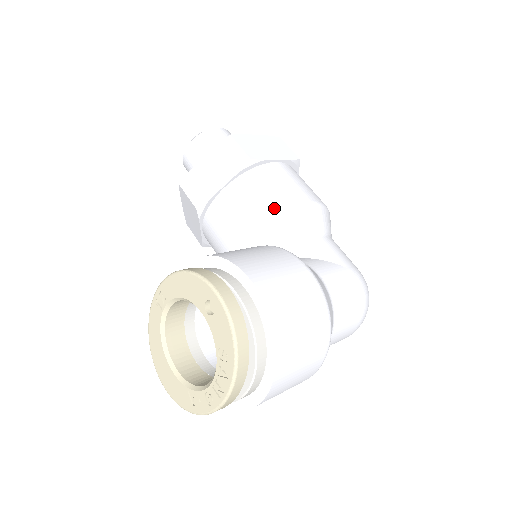
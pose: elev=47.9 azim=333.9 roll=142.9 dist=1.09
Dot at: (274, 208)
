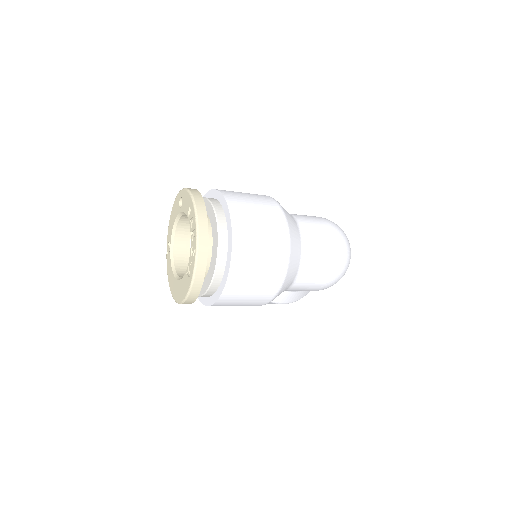
Dot at: occluded
